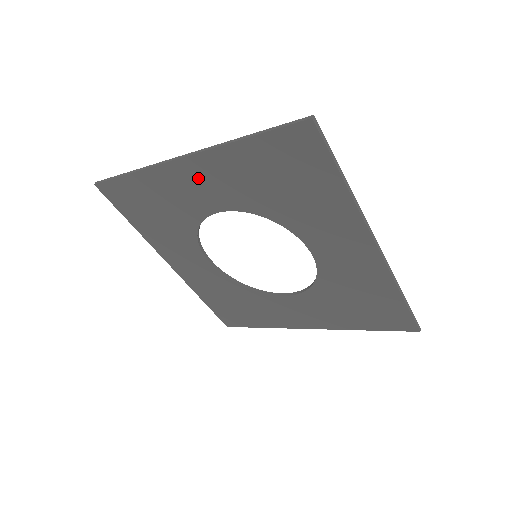
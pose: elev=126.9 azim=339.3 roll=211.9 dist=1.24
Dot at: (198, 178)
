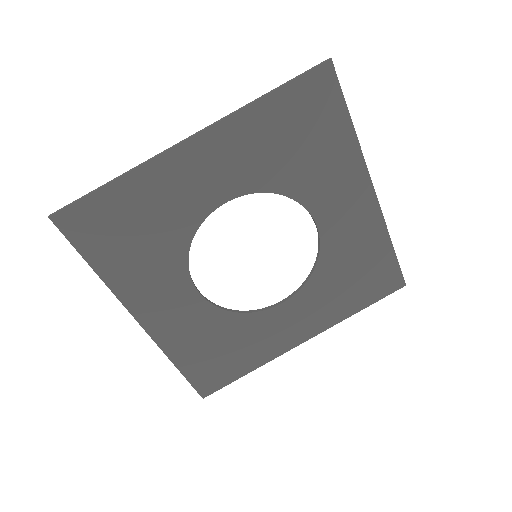
Dot at: (206, 161)
